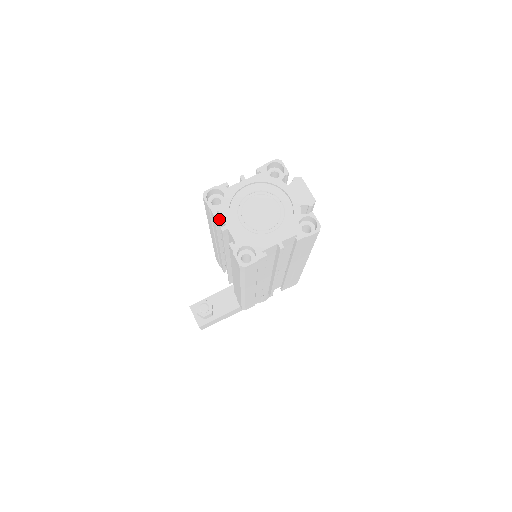
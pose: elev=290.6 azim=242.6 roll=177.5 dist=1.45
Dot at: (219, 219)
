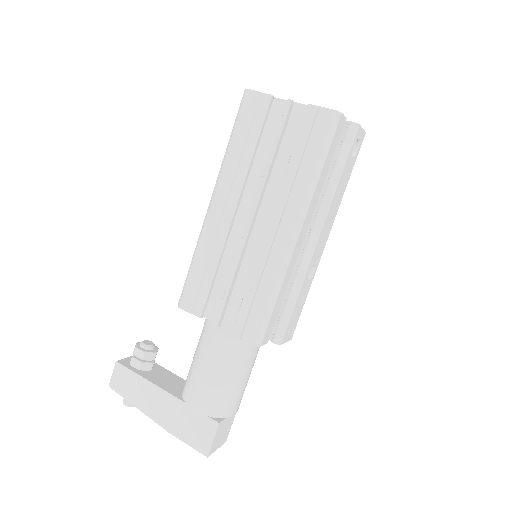
Dot at: occluded
